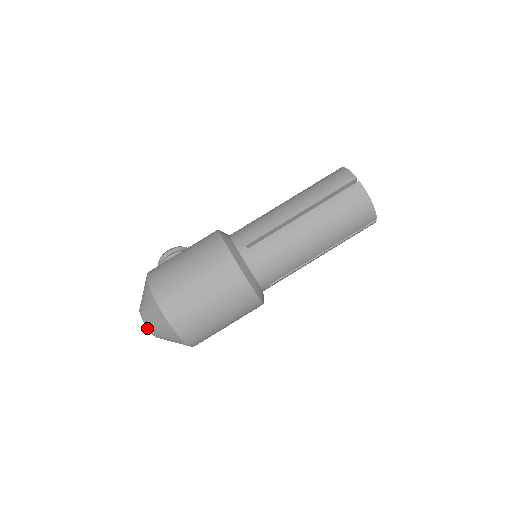
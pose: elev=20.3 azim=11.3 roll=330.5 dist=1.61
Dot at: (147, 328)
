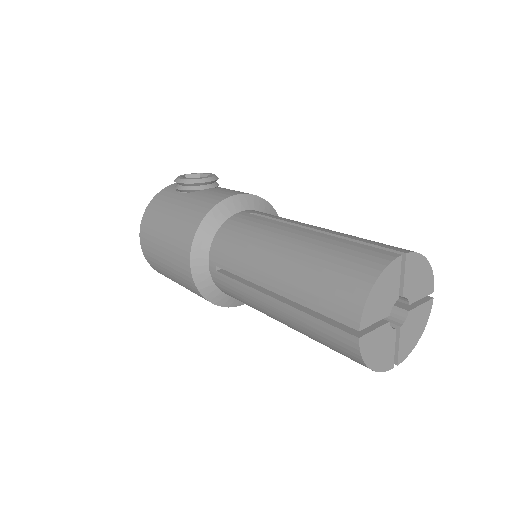
Dot at: occluded
